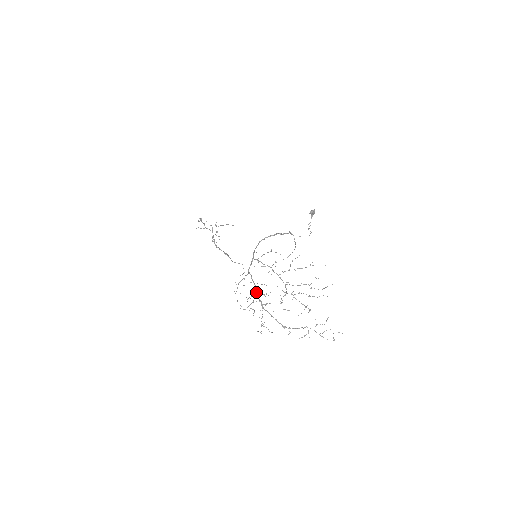
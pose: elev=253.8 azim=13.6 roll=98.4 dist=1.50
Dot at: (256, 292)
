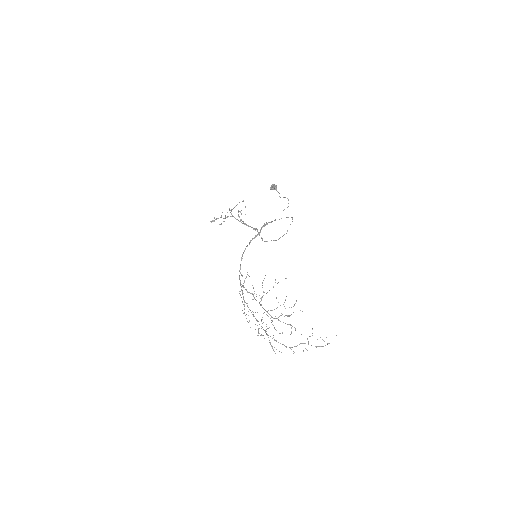
Dot at: occluded
